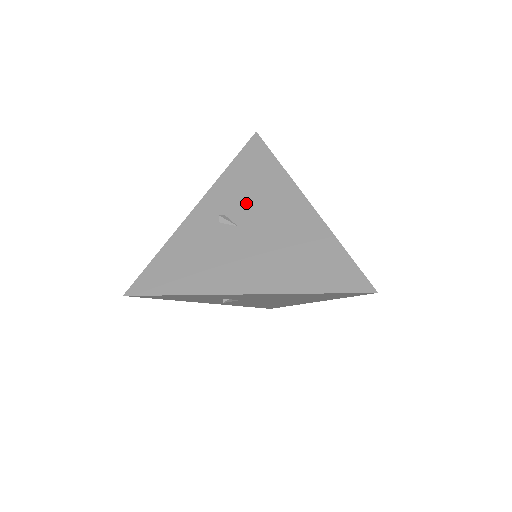
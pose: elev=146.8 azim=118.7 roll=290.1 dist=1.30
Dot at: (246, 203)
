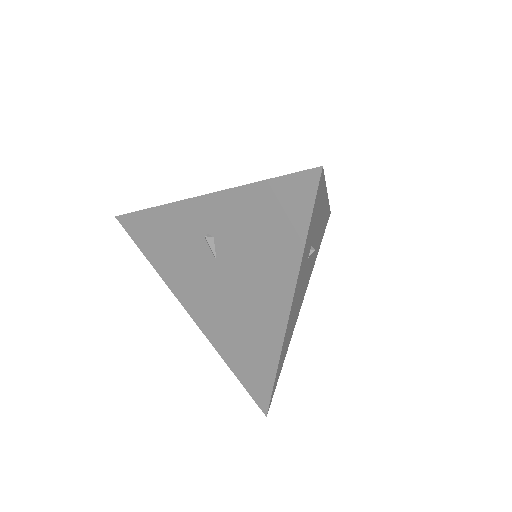
Dot at: (238, 248)
